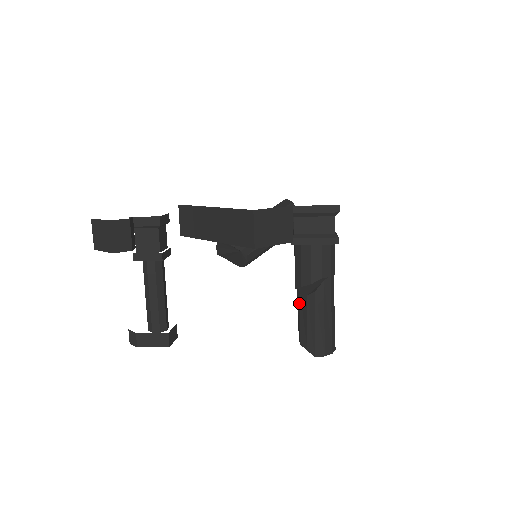
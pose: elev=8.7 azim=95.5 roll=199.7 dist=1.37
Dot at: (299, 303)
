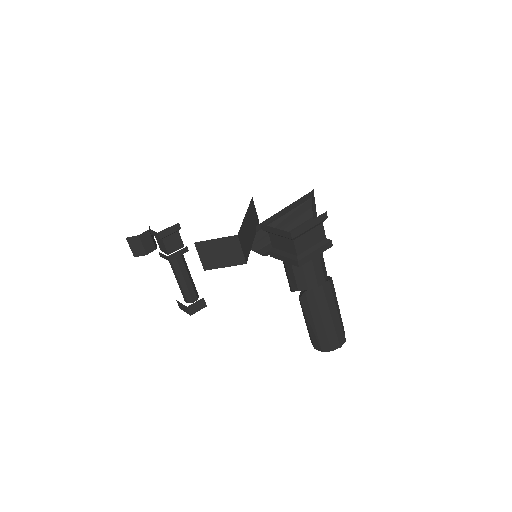
Dot at: occluded
